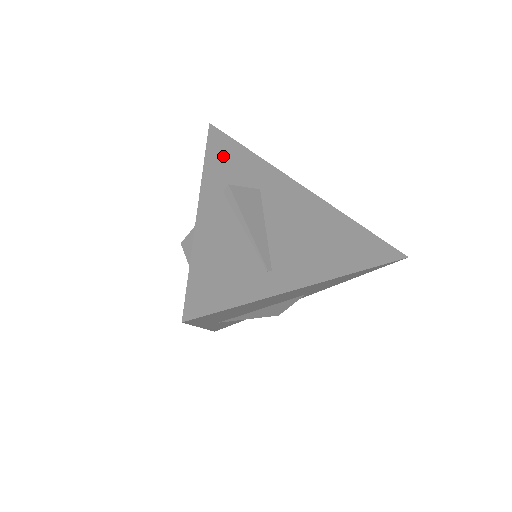
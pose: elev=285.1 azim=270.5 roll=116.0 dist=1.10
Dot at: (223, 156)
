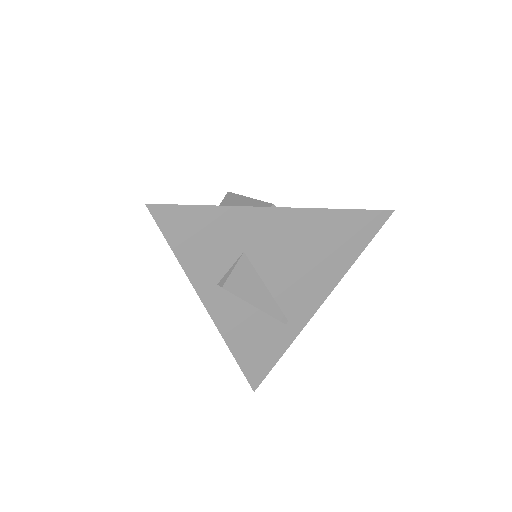
Dot at: (190, 242)
